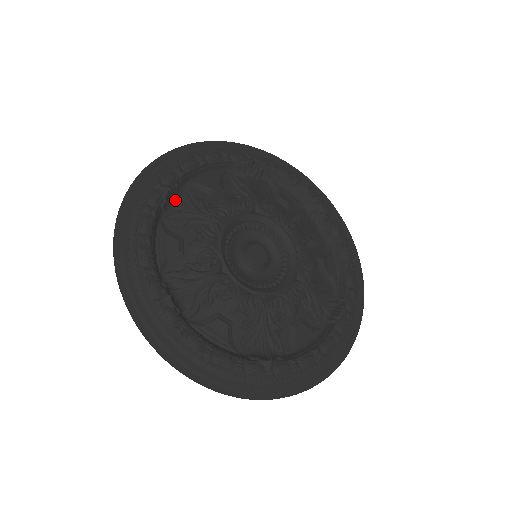
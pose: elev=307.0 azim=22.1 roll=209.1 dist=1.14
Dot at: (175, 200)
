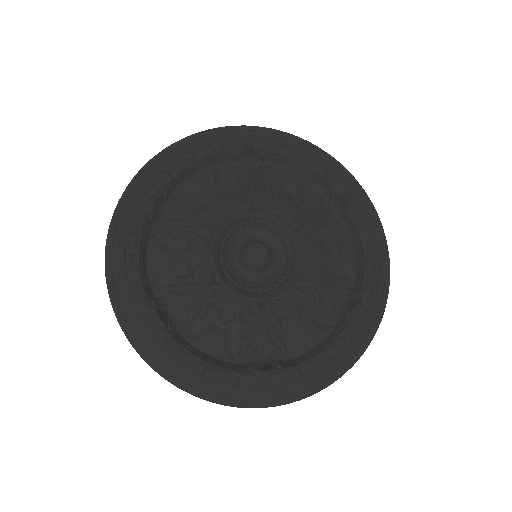
Dot at: (166, 208)
